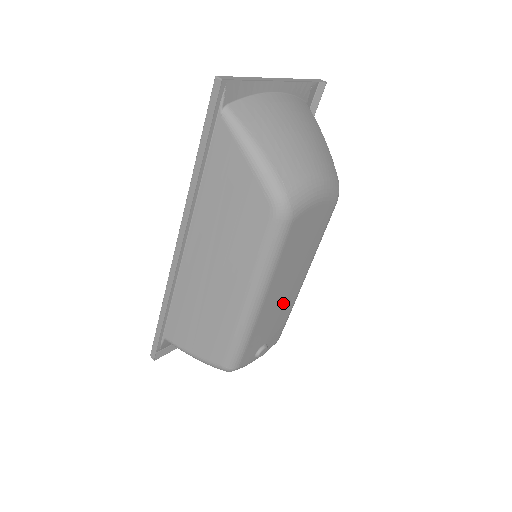
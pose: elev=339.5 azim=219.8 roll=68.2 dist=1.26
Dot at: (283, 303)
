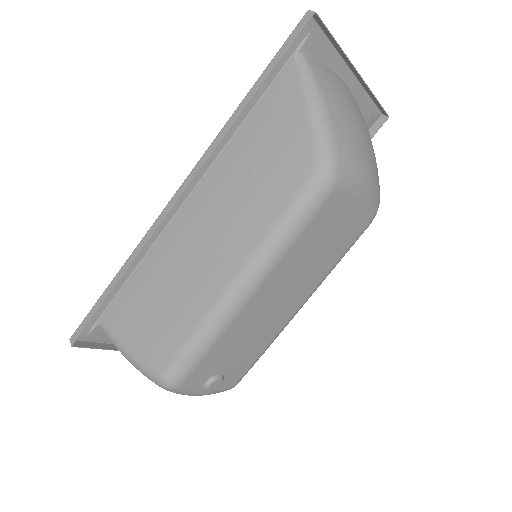
Dot at: (267, 323)
